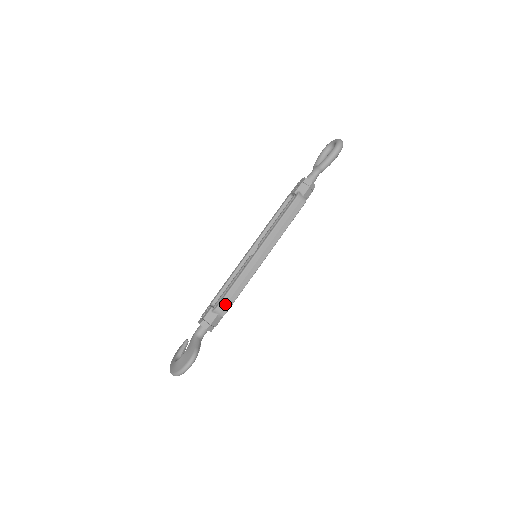
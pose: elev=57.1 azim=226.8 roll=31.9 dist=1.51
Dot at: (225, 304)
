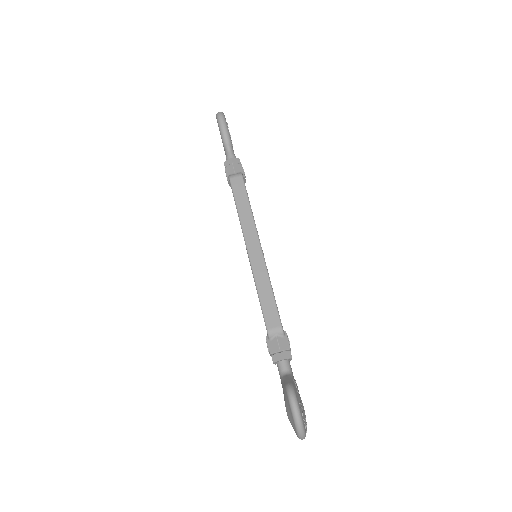
Dot at: (271, 319)
